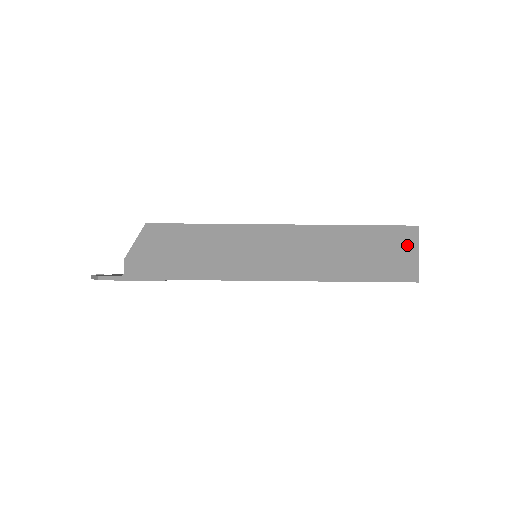
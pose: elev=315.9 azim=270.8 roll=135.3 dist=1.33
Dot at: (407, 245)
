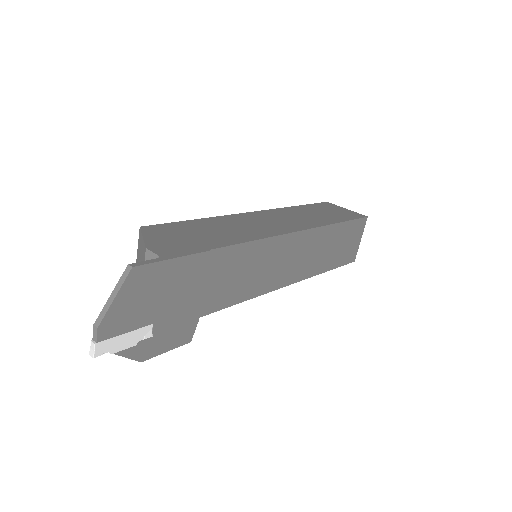
Dot at: (335, 207)
